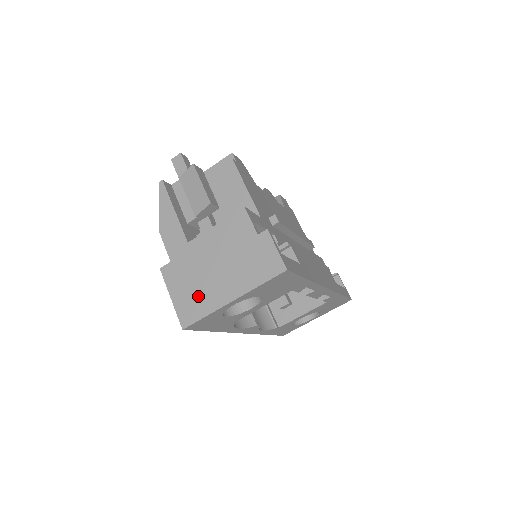
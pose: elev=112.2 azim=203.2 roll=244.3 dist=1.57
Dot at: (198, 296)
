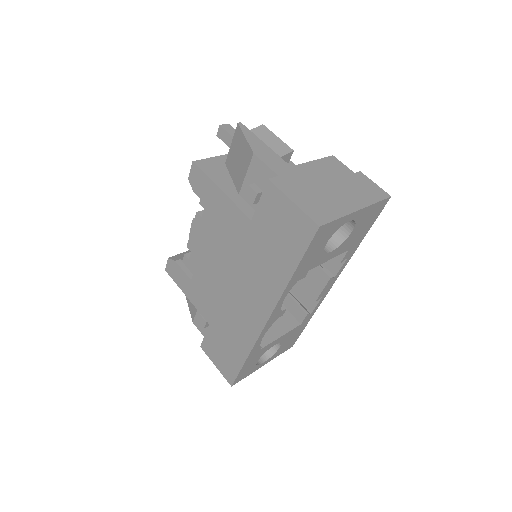
Dot at: (323, 203)
